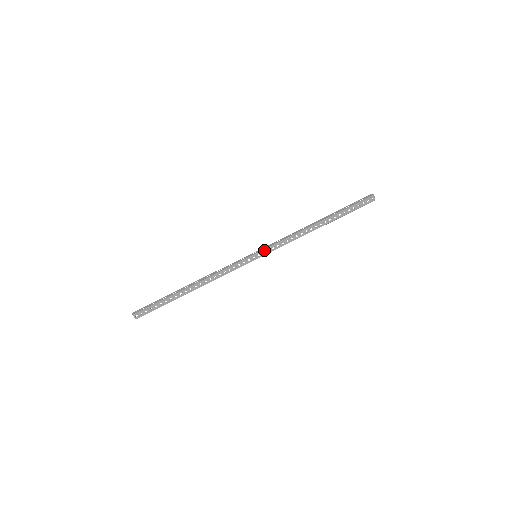
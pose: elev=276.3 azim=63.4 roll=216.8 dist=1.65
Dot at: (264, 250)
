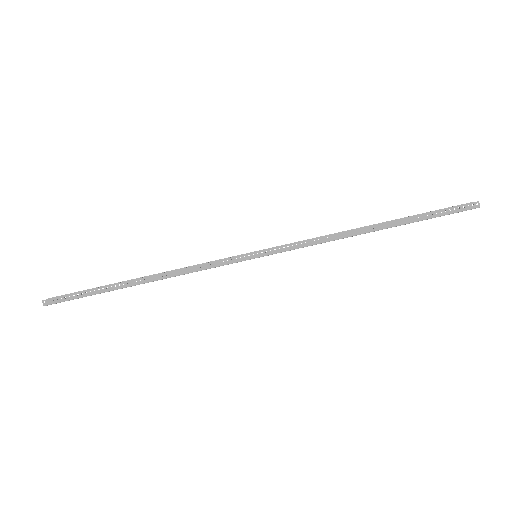
Dot at: (272, 254)
